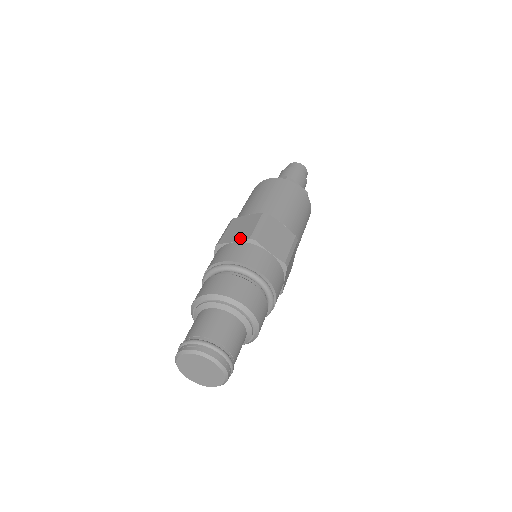
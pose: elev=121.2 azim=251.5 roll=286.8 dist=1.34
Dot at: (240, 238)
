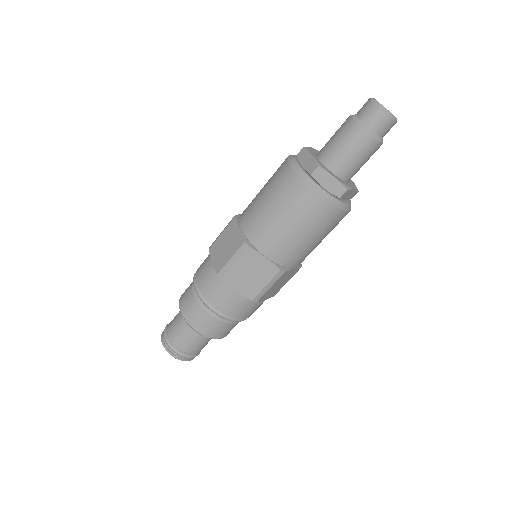
Dot at: (216, 264)
